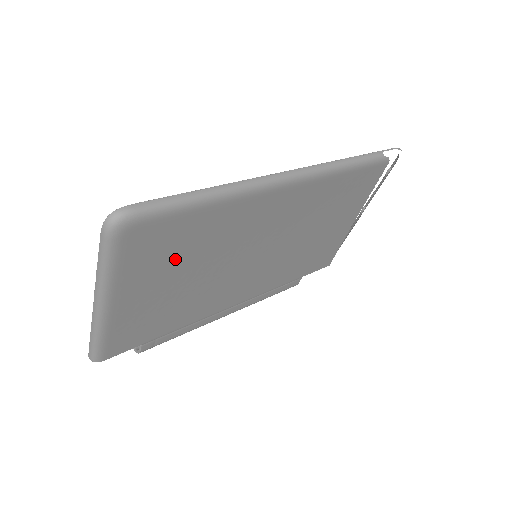
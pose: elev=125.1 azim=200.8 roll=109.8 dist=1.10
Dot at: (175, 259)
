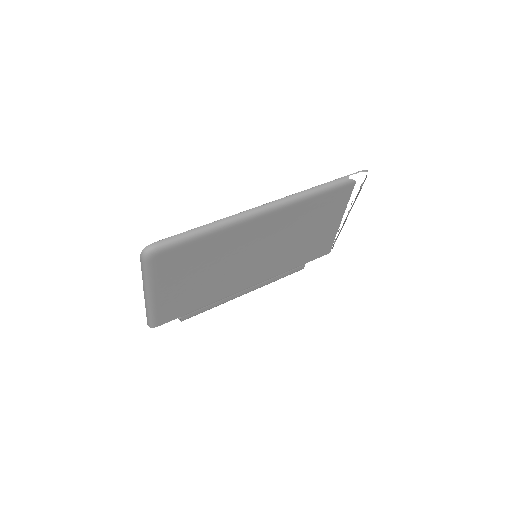
Dot at: (191, 266)
